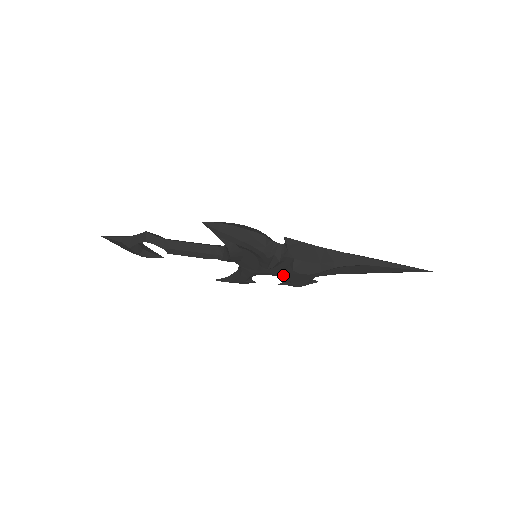
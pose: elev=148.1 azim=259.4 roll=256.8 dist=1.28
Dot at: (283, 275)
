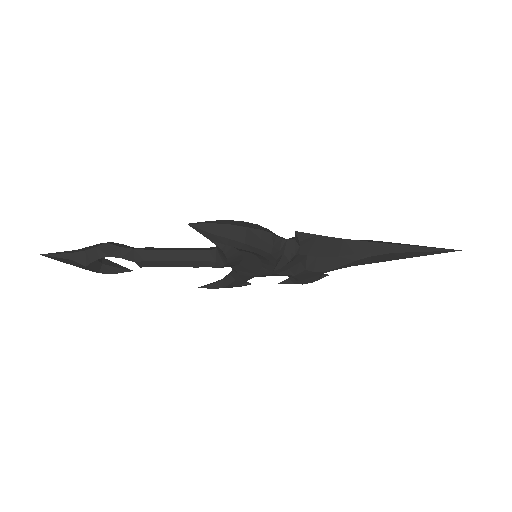
Dot at: occluded
